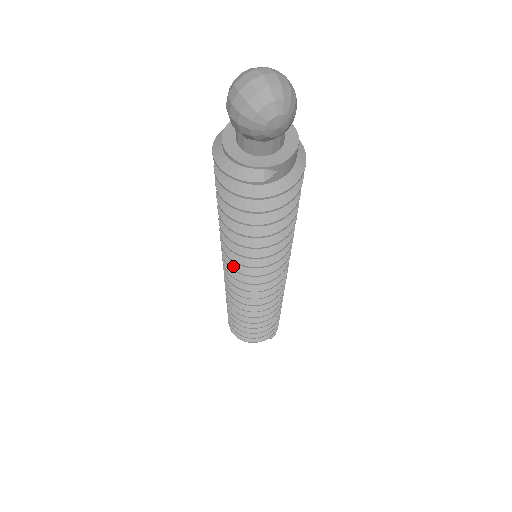
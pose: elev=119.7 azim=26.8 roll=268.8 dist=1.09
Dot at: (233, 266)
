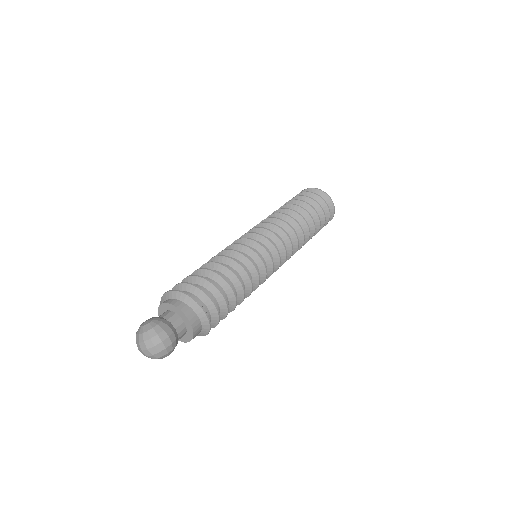
Dot at: occluded
